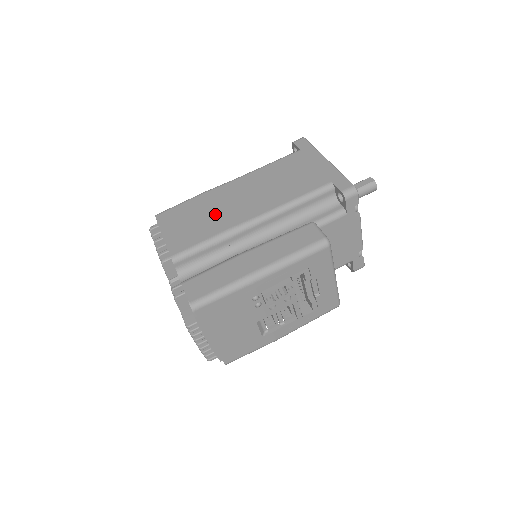
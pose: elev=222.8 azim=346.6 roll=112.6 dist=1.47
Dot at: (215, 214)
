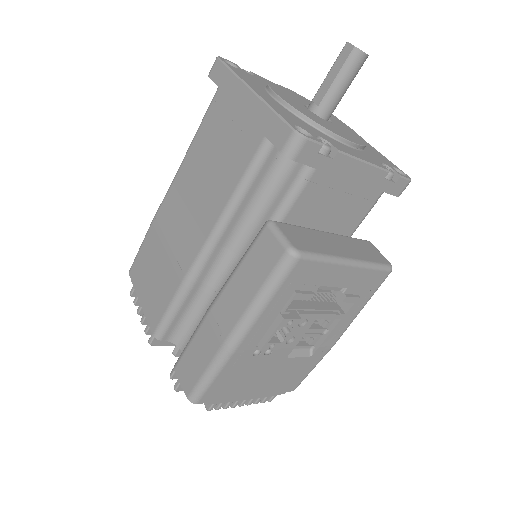
Dot at: (168, 254)
